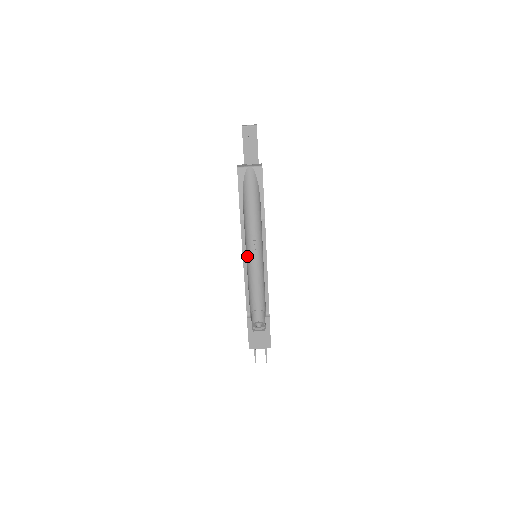
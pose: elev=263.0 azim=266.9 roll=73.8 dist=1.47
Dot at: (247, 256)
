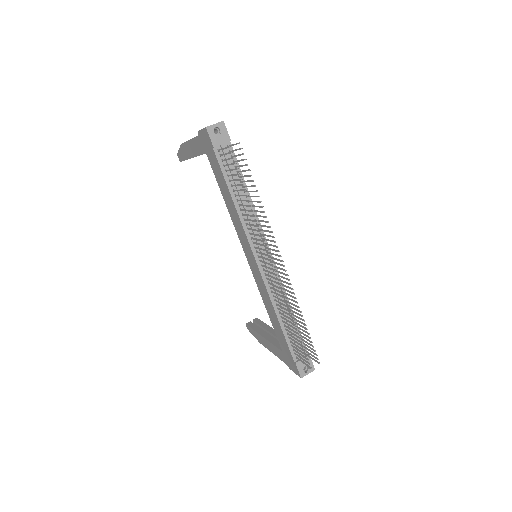
Dot at: occluded
